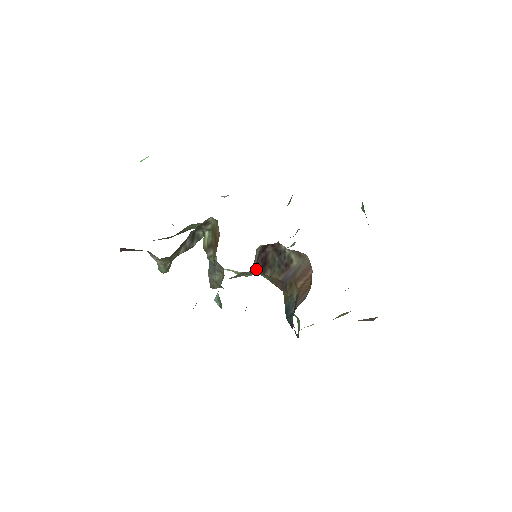
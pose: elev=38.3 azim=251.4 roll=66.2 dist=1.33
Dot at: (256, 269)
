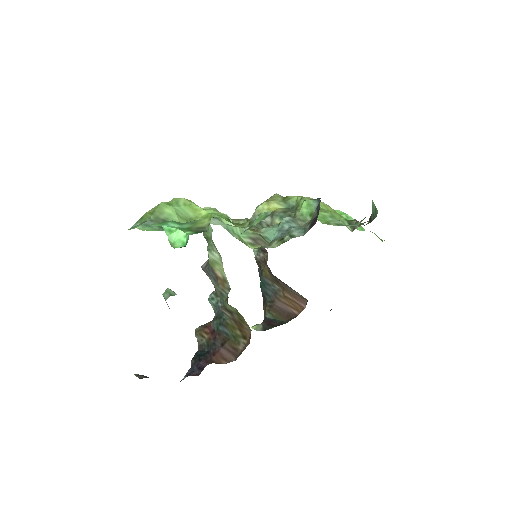
Dot at: occluded
